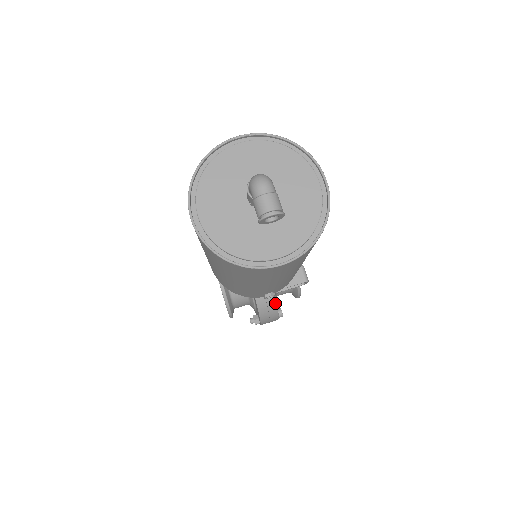
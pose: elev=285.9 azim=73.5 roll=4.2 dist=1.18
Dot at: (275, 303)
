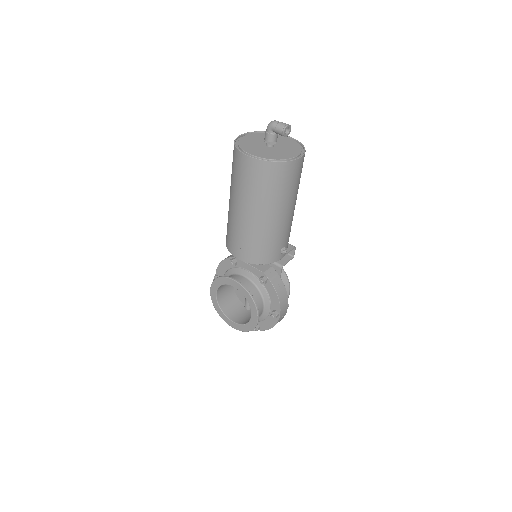
Dot at: (283, 284)
